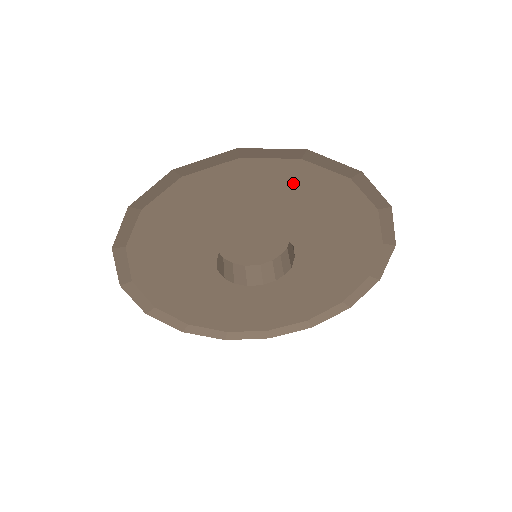
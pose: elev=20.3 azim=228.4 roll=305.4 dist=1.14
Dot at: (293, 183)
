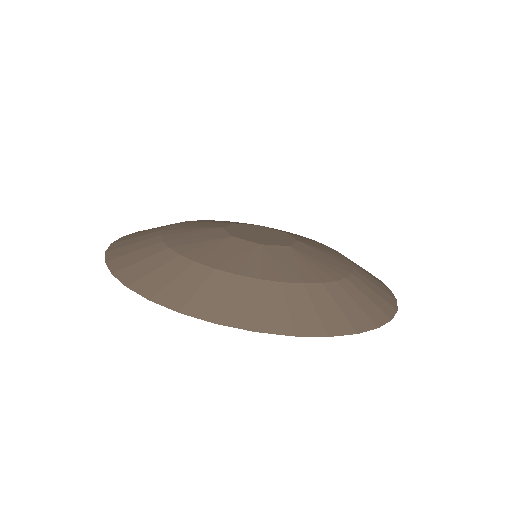
Dot at: occluded
